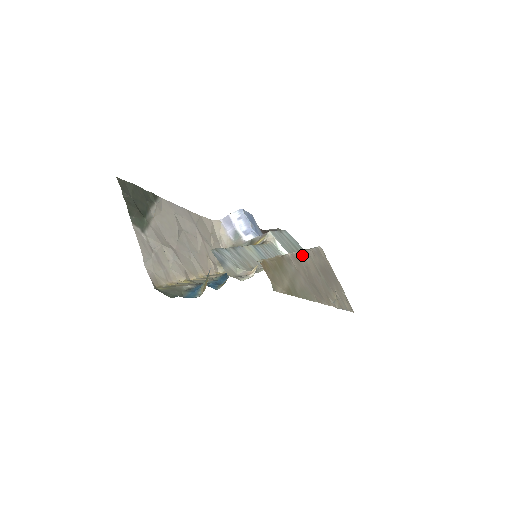
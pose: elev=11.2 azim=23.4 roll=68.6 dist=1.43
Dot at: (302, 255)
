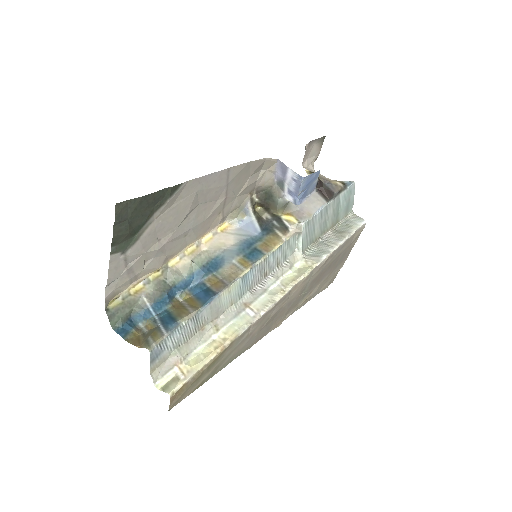
Dot at: (291, 290)
